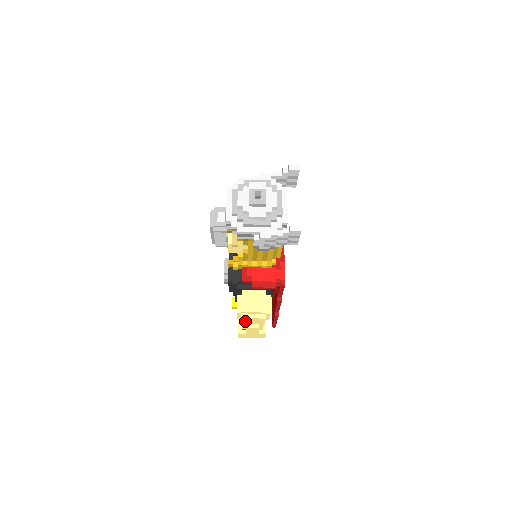
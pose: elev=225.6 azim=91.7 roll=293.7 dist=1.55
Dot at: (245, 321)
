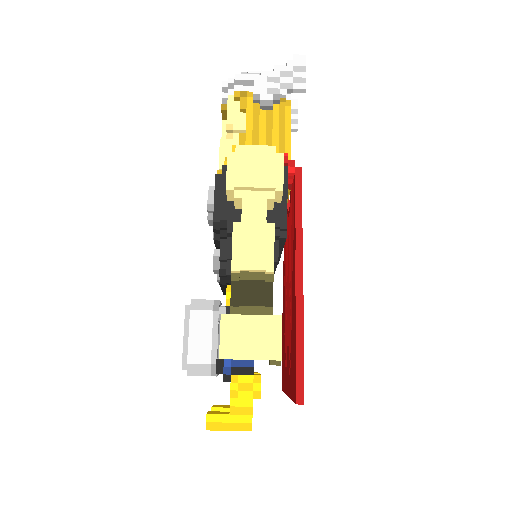
Dot at: (241, 170)
